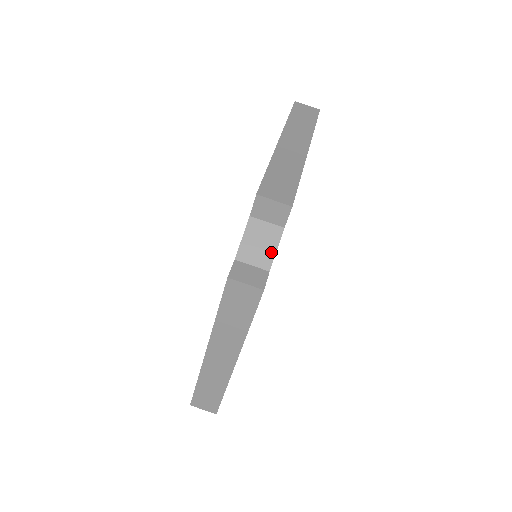
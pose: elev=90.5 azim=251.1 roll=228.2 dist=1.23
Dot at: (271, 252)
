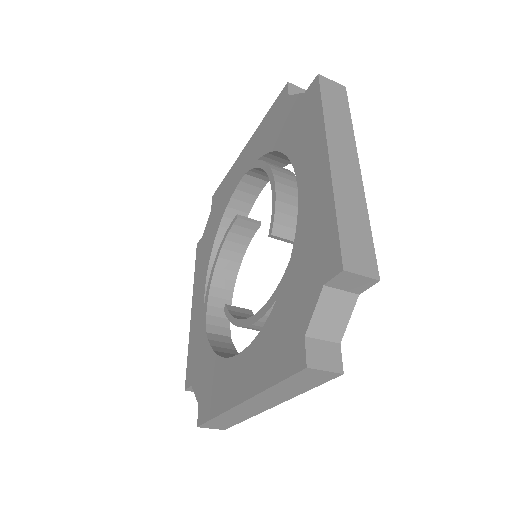
Dot at: (343, 323)
